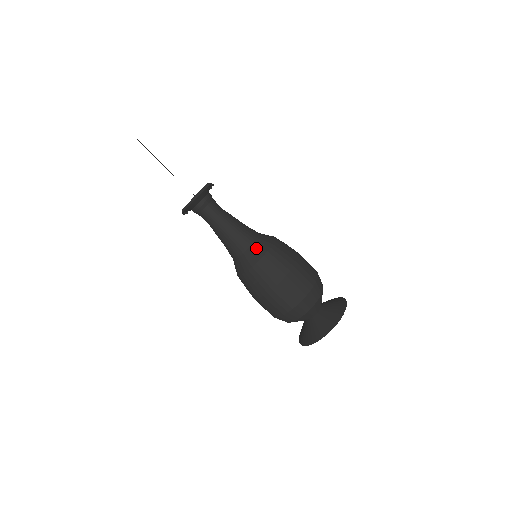
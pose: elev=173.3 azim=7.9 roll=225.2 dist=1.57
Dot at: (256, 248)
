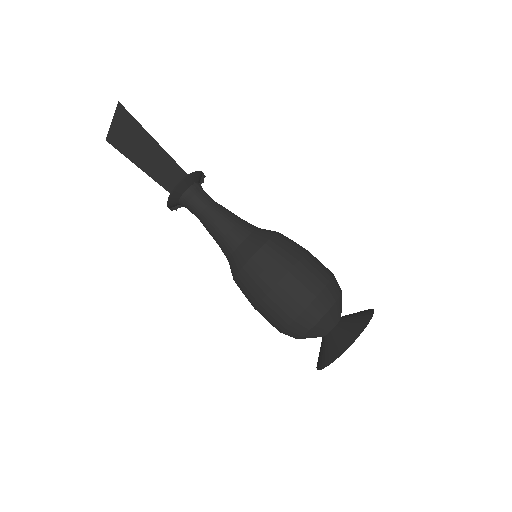
Dot at: (263, 230)
